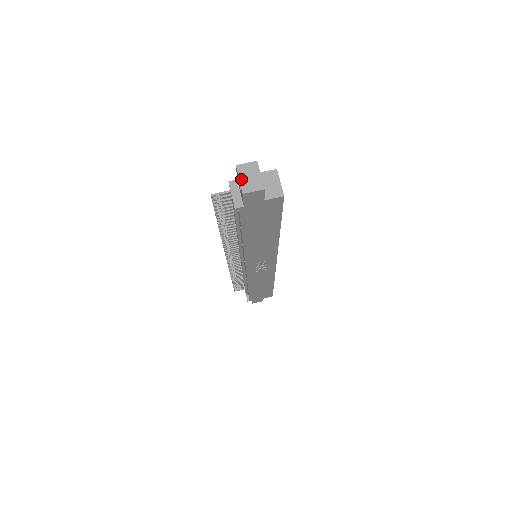
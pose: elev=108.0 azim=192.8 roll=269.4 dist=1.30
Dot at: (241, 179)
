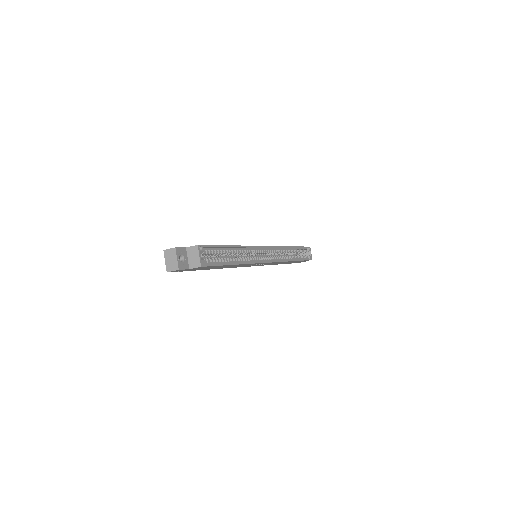
Dot at: (166, 261)
